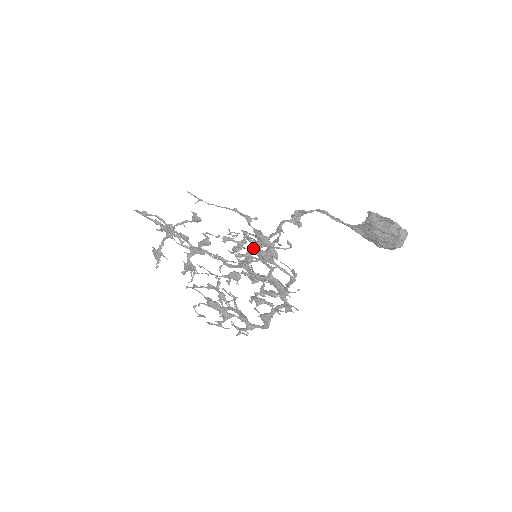
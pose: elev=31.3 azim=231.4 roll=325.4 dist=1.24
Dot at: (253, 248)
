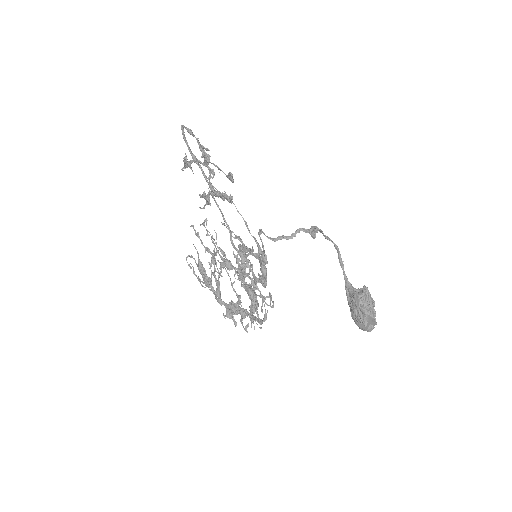
Dot at: (249, 274)
